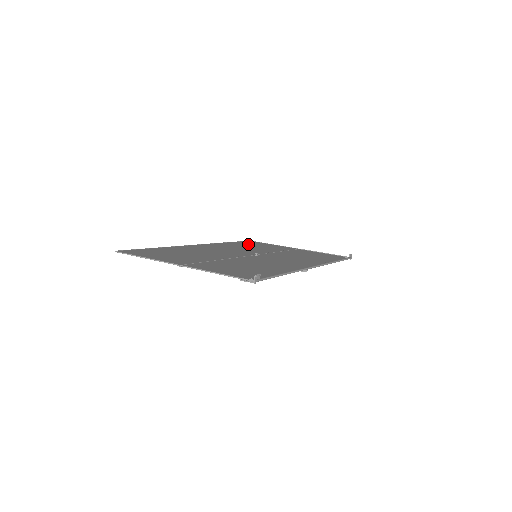
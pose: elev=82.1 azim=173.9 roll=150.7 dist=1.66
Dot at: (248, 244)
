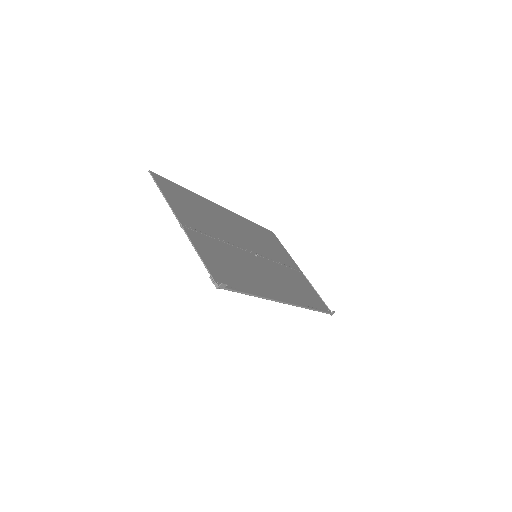
Dot at: (267, 236)
